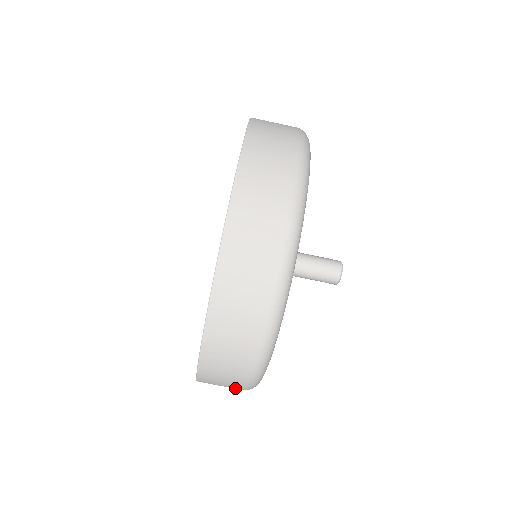
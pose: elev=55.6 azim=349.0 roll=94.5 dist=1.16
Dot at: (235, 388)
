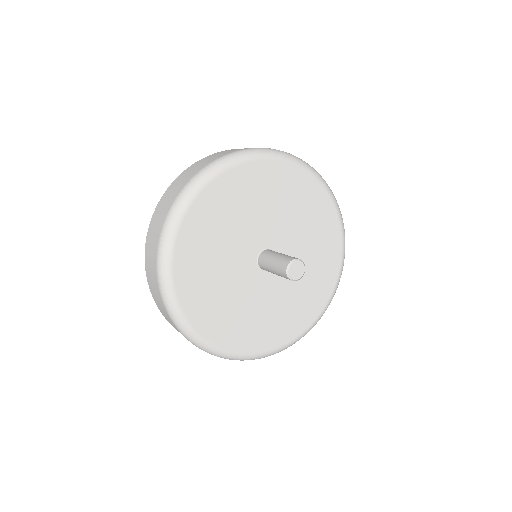
Dot at: occluded
